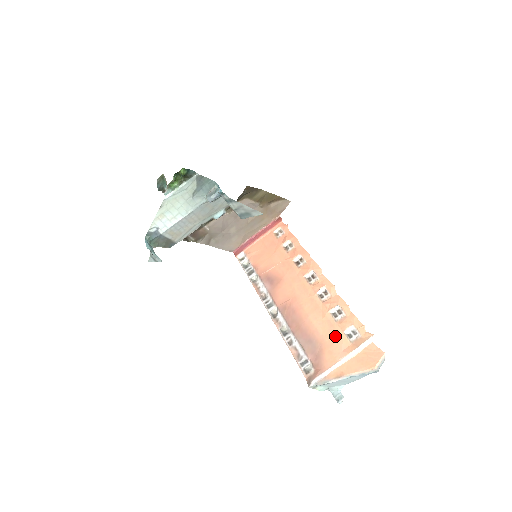
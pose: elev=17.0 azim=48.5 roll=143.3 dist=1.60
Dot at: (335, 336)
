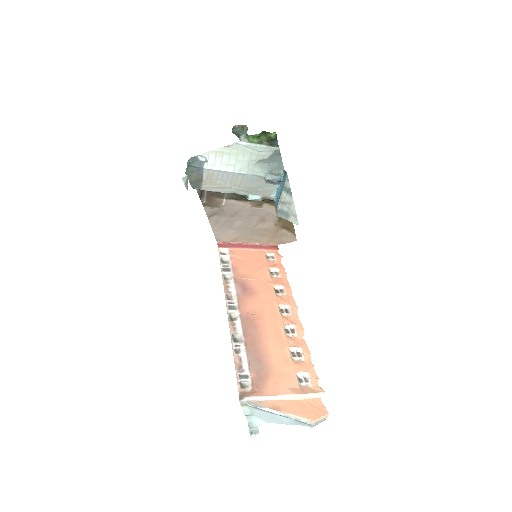
Dot at: (287, 371)
